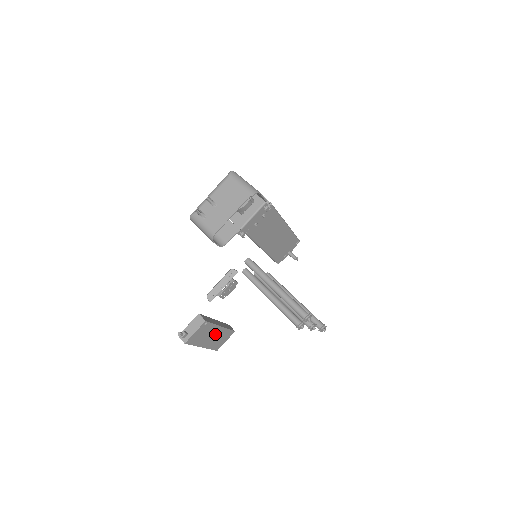
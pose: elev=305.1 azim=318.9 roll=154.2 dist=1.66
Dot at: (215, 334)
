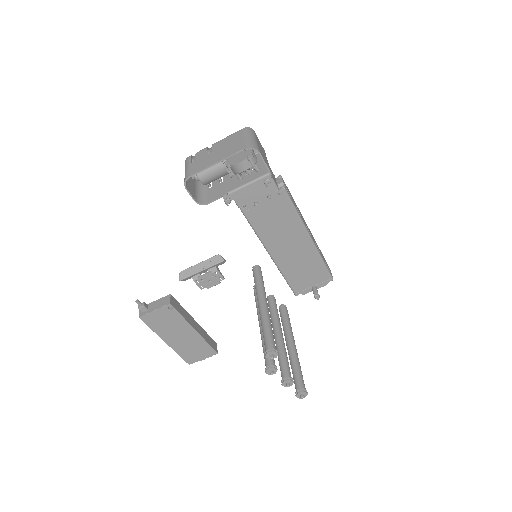
Dot at: (186, 336)
